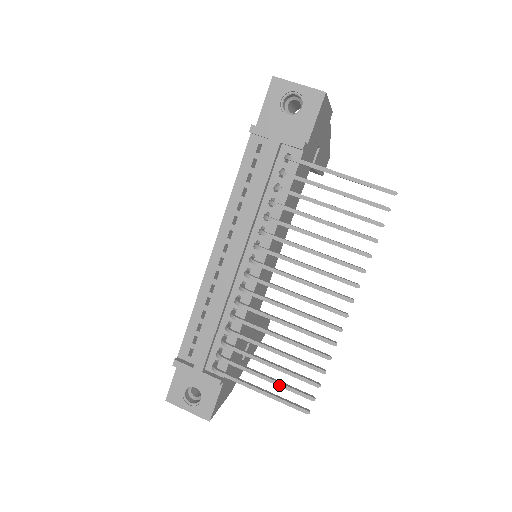
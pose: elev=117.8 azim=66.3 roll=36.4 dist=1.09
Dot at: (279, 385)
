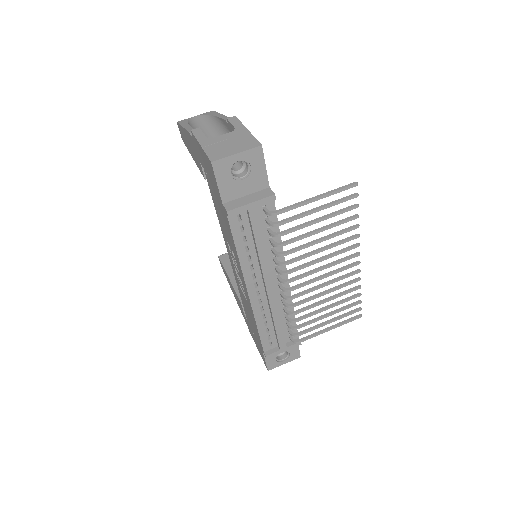
Dot at: (339, 319)
